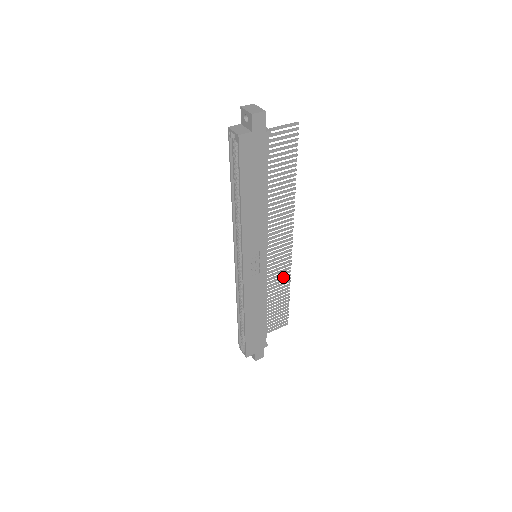
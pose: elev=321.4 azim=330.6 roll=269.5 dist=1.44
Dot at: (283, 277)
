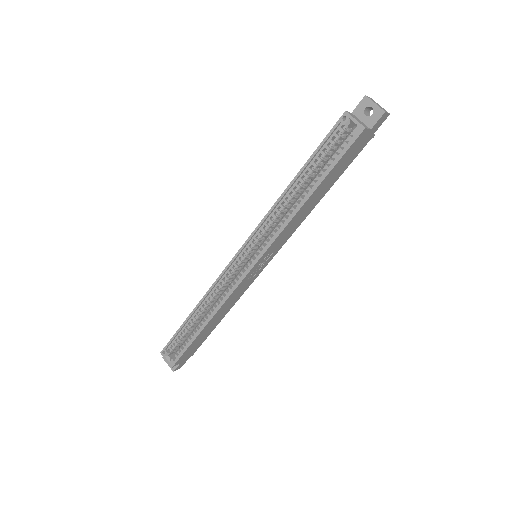
Dot at: occluded
